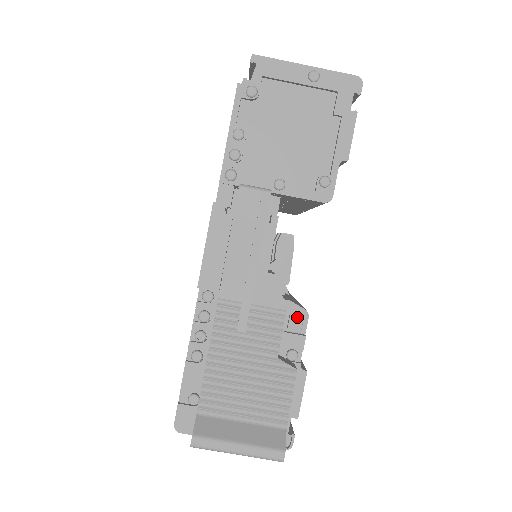
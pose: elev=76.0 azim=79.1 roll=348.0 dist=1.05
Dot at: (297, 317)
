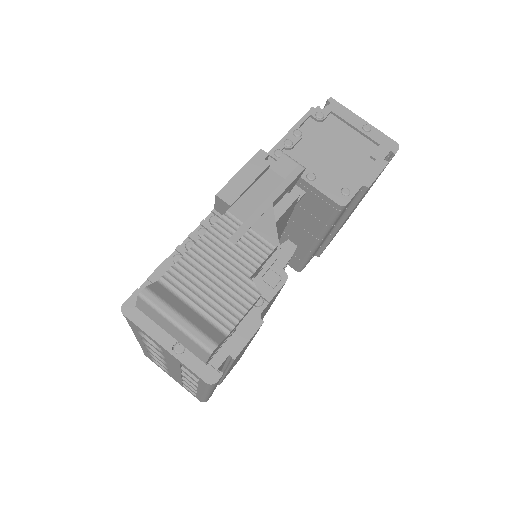
Dot at: (278, 274)
